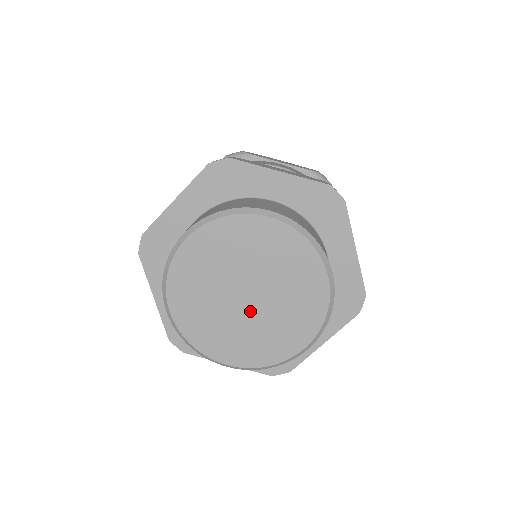
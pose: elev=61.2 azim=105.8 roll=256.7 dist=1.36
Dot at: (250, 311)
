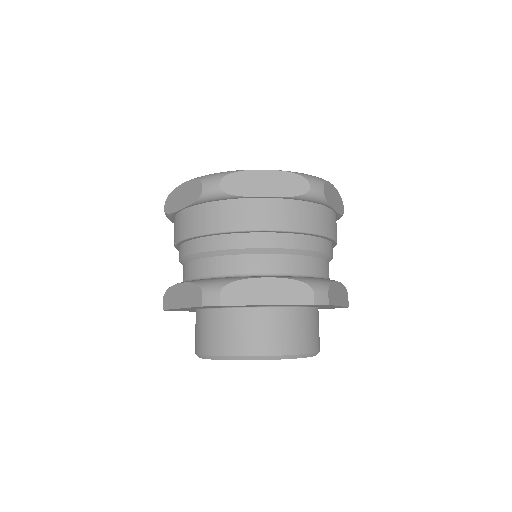
Dot at: occluded
